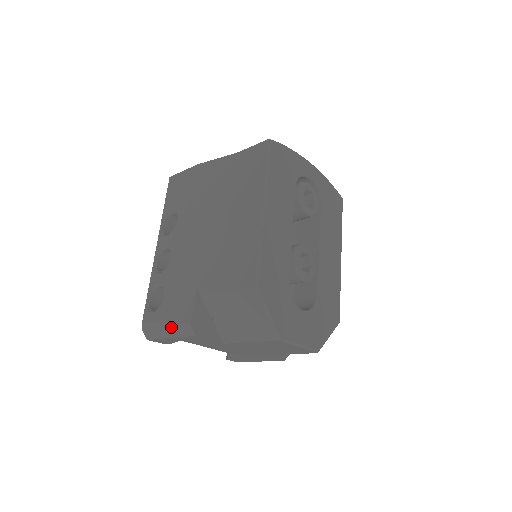
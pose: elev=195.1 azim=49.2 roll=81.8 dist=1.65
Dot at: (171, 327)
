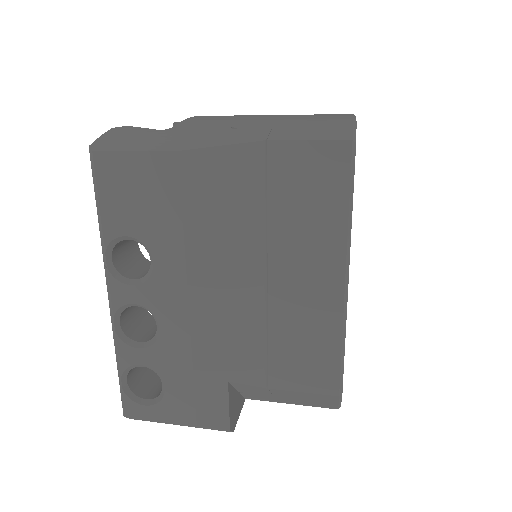
Dot at: (189, 425)
